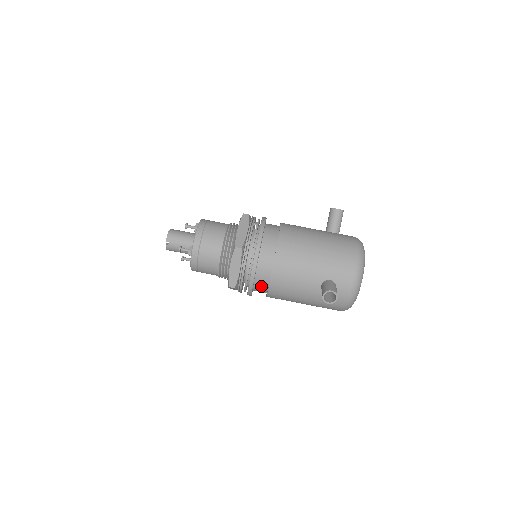
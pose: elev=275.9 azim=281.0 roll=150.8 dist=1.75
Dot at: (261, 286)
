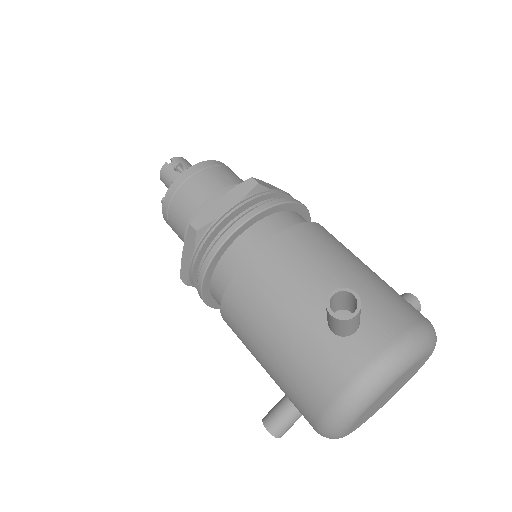
Dot at: (233, 262)
